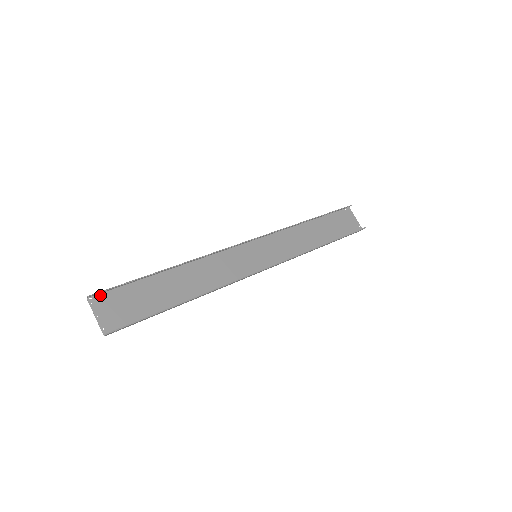
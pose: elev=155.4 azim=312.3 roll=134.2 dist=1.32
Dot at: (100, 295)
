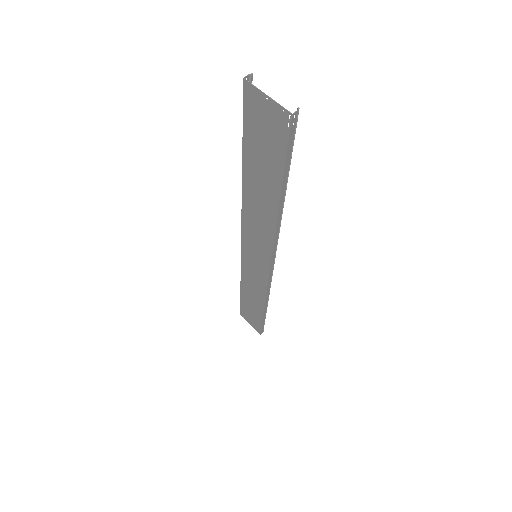
Dot at: (245, 96)
